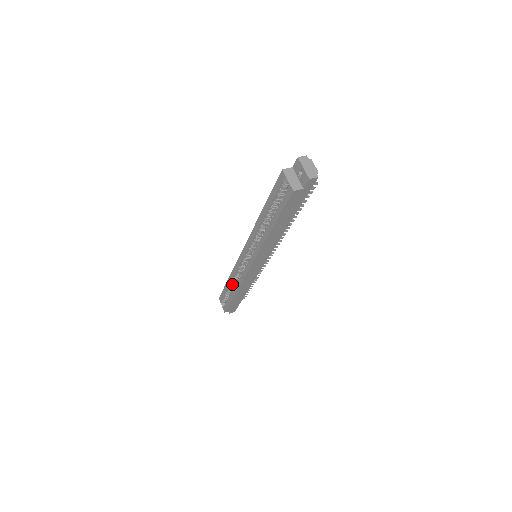
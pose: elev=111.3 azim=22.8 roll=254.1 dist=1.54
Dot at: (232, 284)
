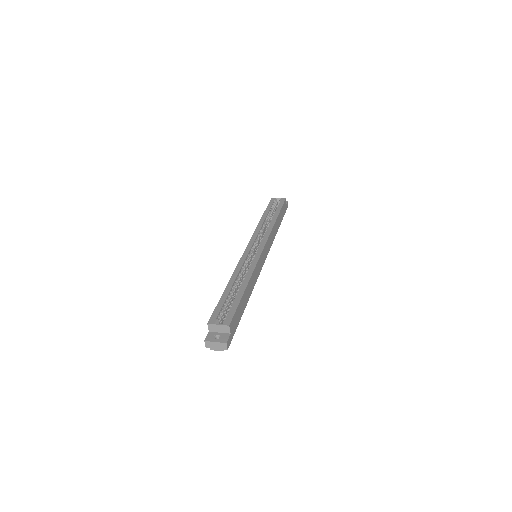
Dot at: (234, 287)
